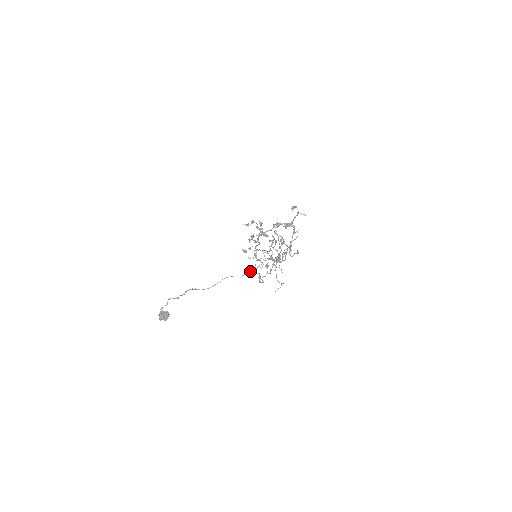
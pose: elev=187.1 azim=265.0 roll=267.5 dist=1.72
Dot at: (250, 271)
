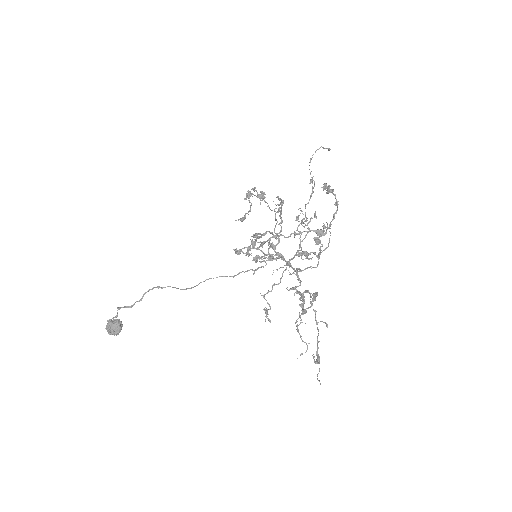
Dot at: (245, 271)
